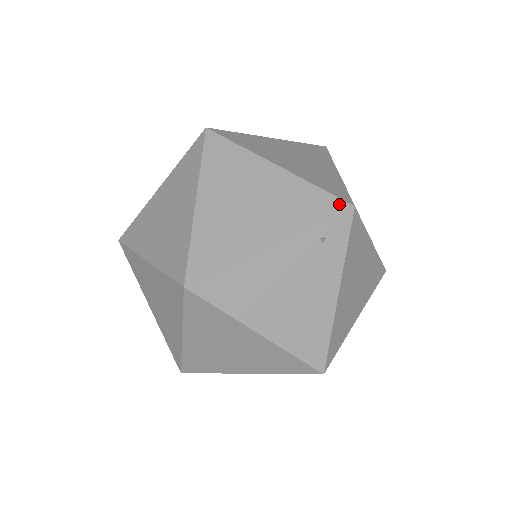
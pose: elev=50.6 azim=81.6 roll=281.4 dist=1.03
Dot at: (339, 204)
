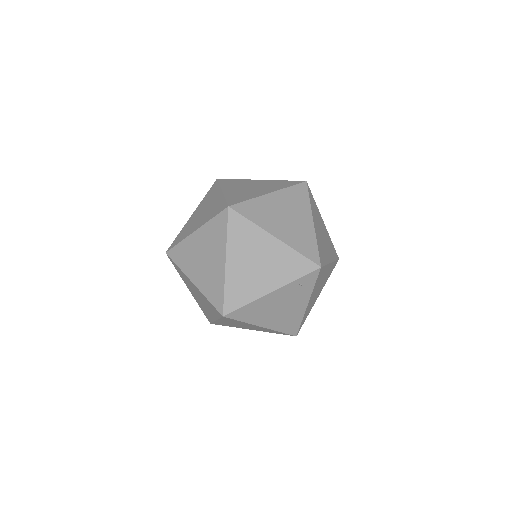
Dot at: (312, 266)
